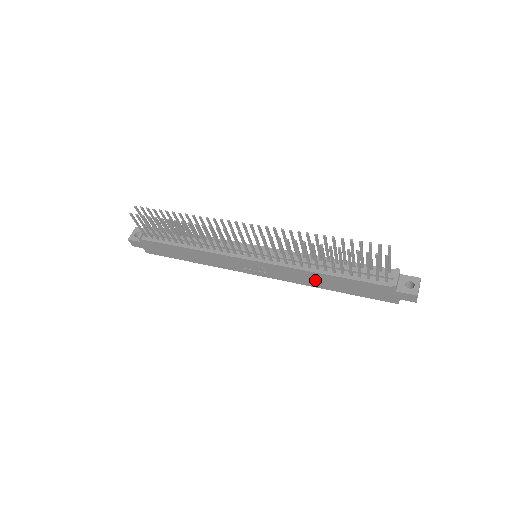
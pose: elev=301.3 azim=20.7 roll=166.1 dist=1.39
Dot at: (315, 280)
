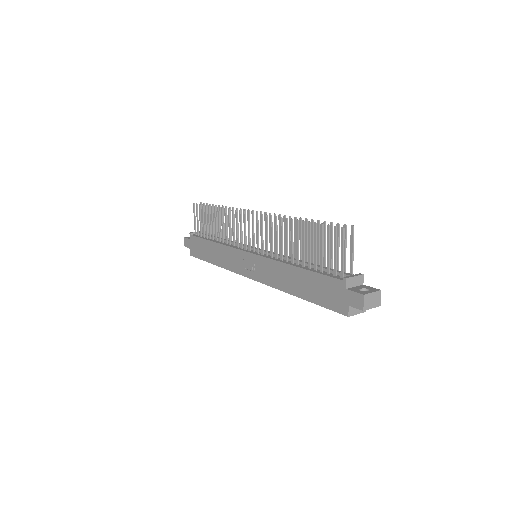
Dot at: (287, 279)
